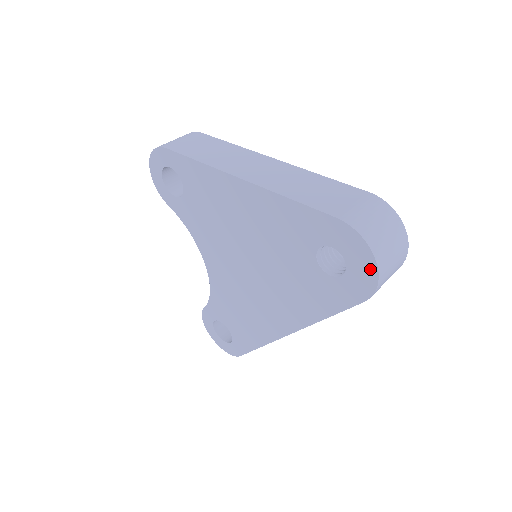
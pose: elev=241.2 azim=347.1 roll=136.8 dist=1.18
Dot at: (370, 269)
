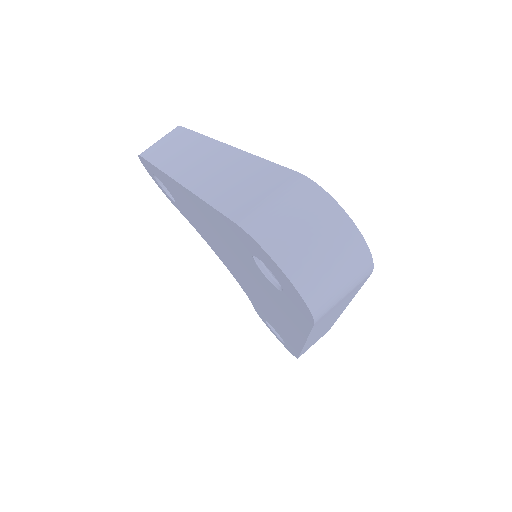
Dot at: (291, 286)
